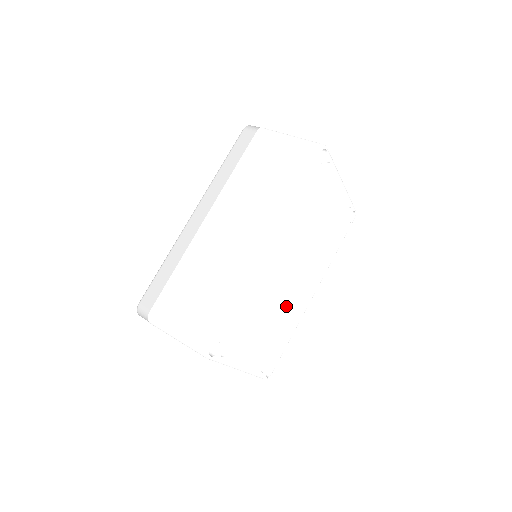
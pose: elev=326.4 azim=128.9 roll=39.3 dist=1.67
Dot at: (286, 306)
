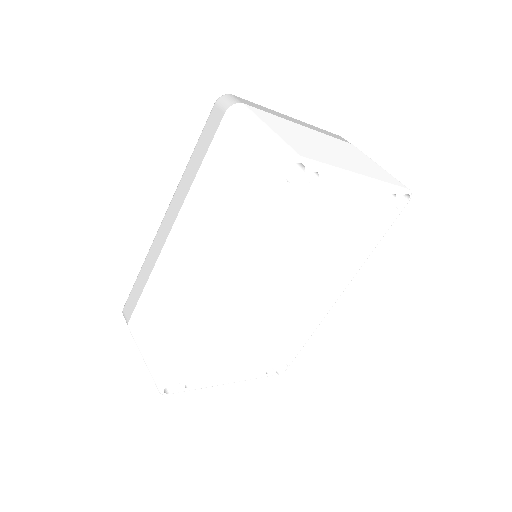
Dot at: (286, 321)
